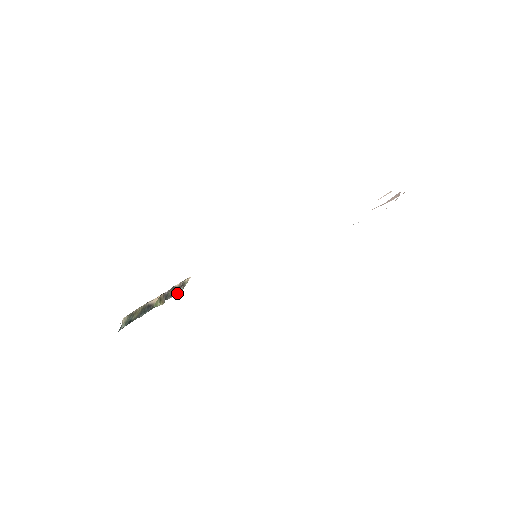
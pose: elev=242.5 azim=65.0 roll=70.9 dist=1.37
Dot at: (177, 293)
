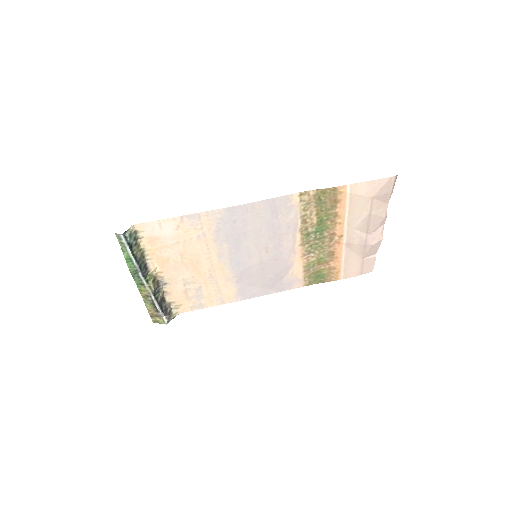
Dot at: (163, 312)
